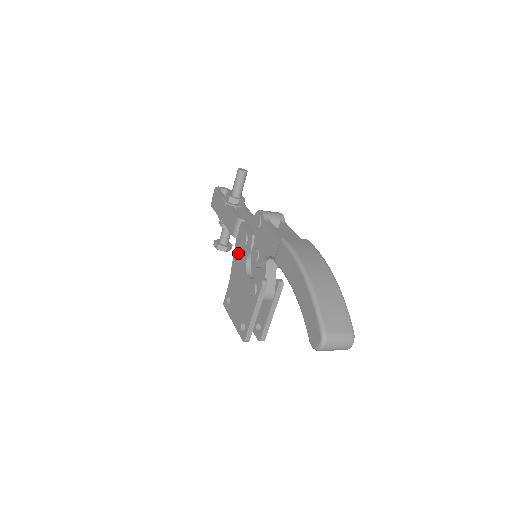
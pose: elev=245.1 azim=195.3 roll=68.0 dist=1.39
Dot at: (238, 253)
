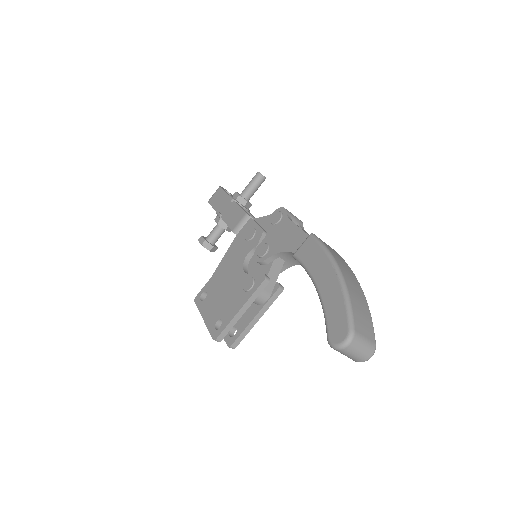
Dot at: (236, 248)
